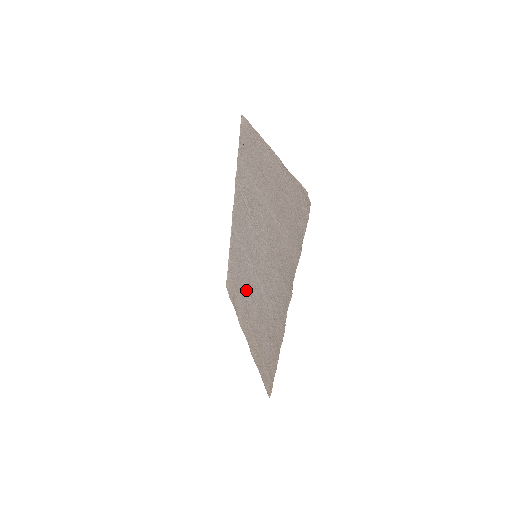
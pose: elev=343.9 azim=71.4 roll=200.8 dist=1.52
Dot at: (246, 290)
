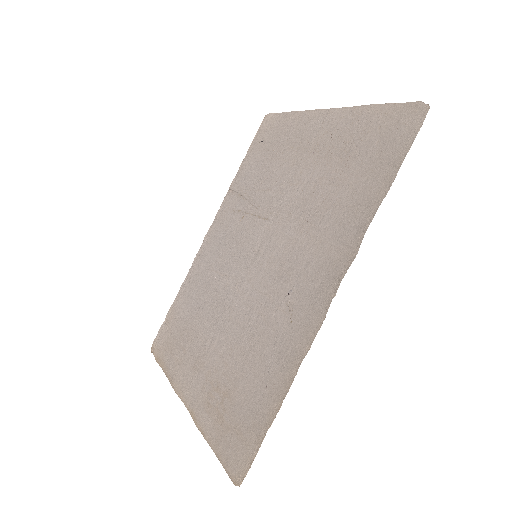
Dot at: (211, 321)
